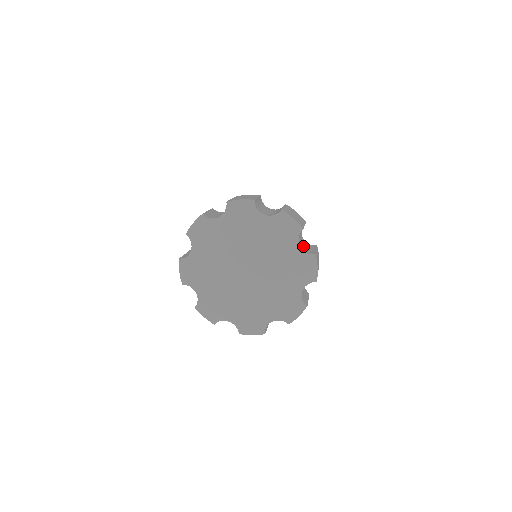
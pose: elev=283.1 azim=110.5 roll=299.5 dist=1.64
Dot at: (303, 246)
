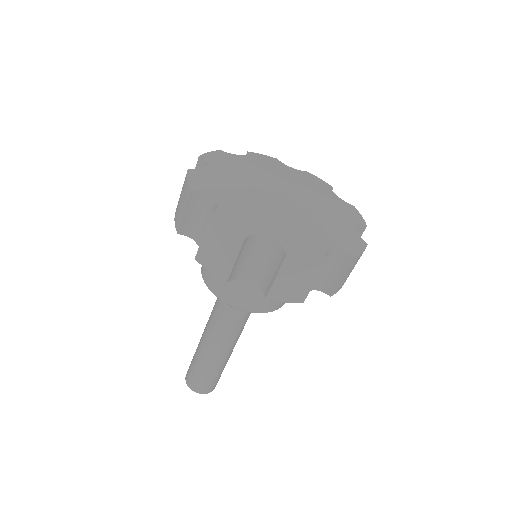
Dot at: occluded
